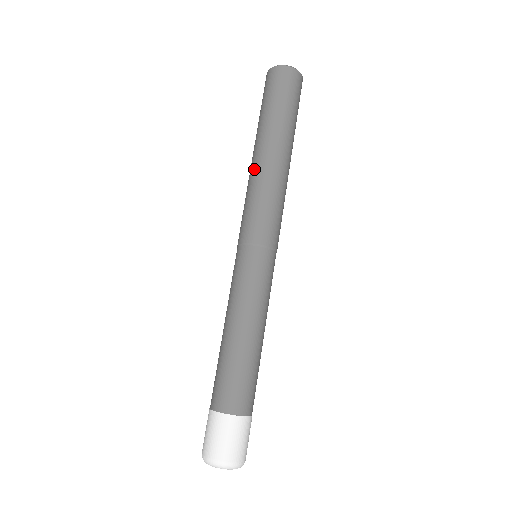
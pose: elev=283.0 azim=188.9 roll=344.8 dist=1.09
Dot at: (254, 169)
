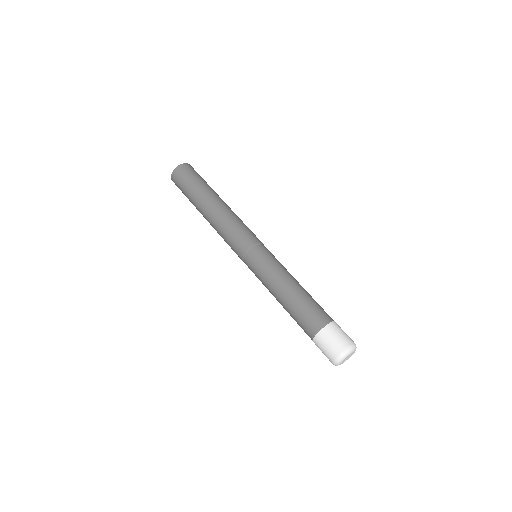
Dot at: (212, 226)
